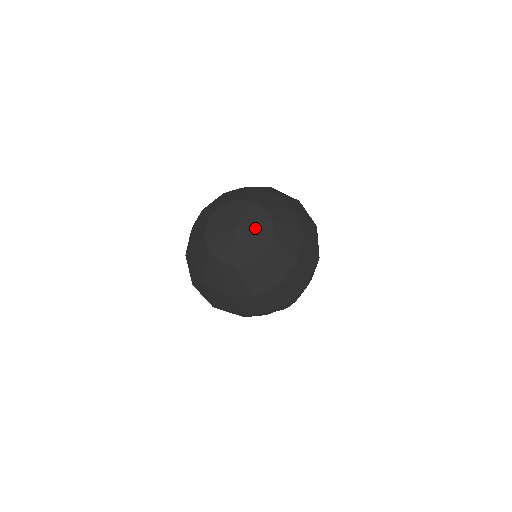
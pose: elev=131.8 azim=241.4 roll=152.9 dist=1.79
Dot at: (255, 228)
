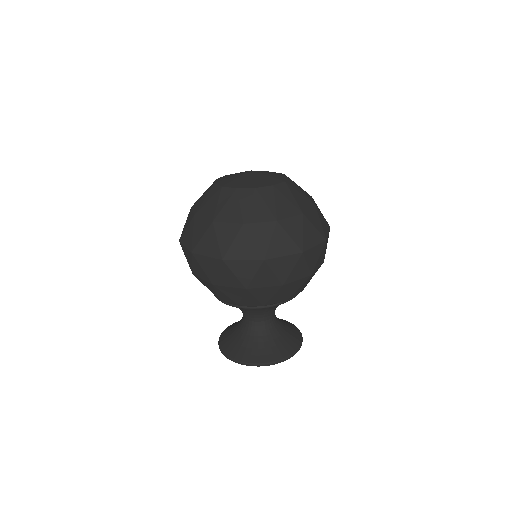
Dot at: (269, 173)
